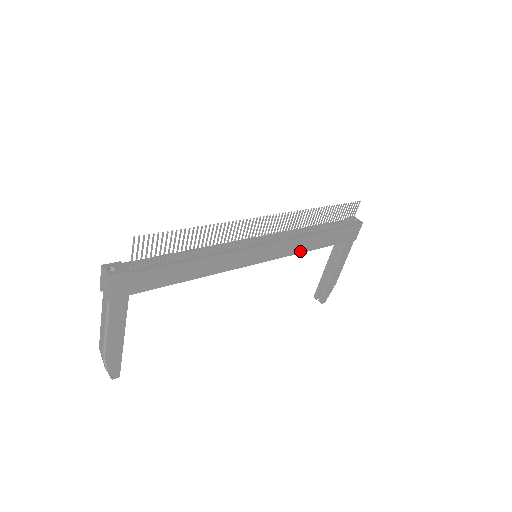
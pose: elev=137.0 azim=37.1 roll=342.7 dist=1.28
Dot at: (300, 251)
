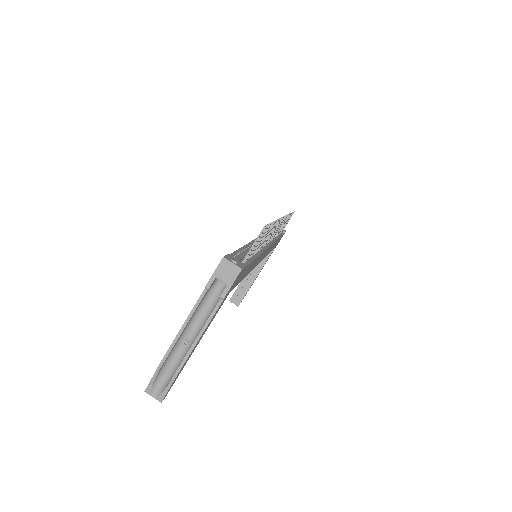
Dot at: (268, 253)
